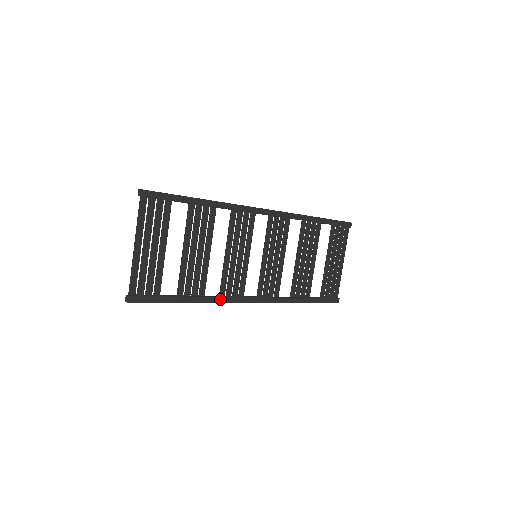
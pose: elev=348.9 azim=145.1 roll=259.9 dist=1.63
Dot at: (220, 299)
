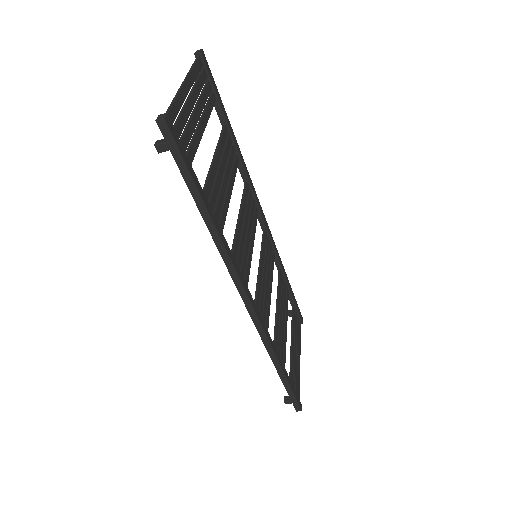
Dot at: (233, 261)
